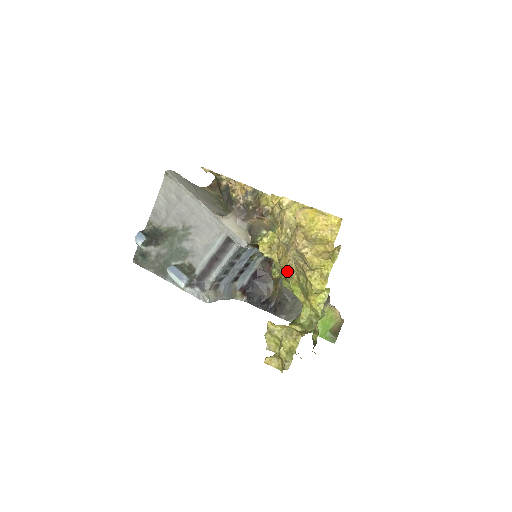
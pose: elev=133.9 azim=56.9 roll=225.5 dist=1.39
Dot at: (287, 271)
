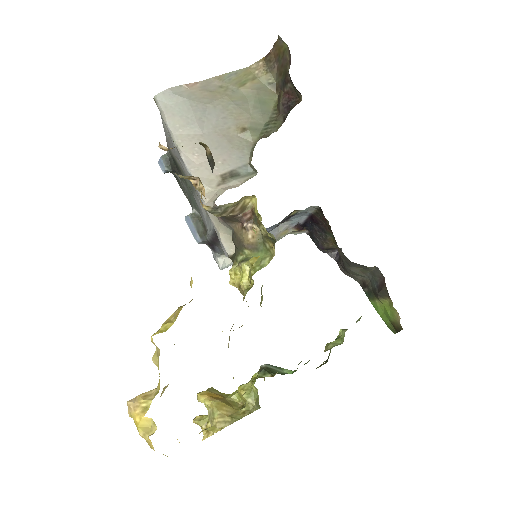
Dot at: occluded
